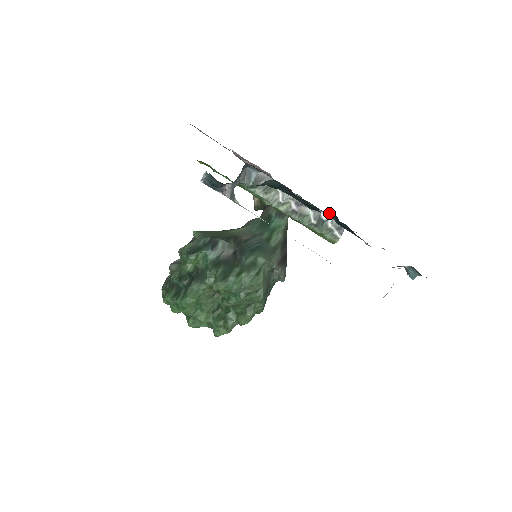
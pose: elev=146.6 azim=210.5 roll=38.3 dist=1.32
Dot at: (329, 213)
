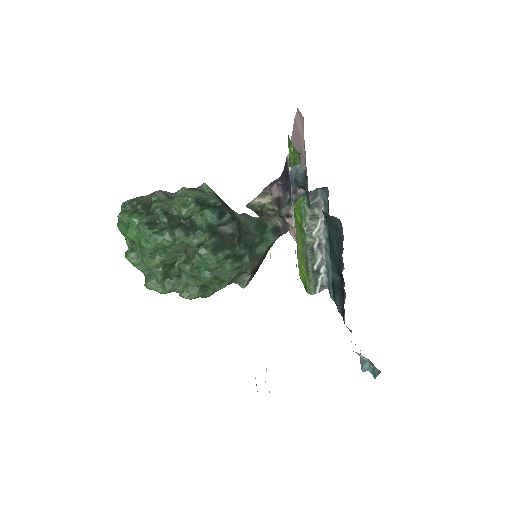
Dot at: (337, 273)
